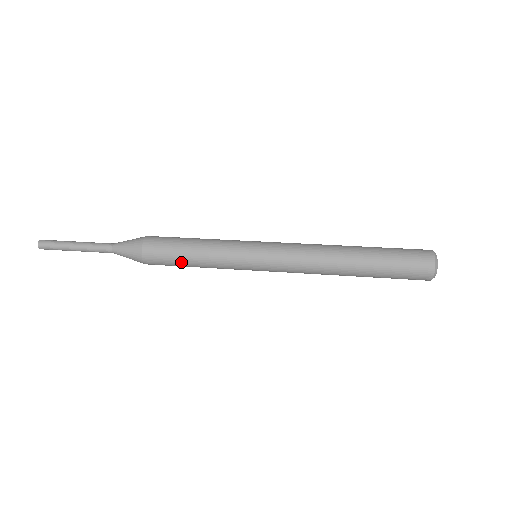
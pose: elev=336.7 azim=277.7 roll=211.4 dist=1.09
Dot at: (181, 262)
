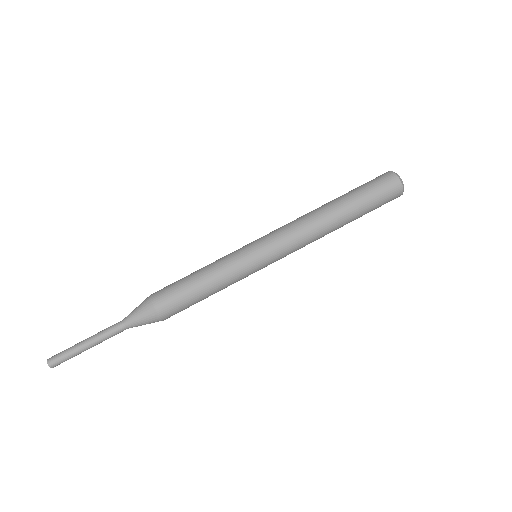
Dot at: occluded
